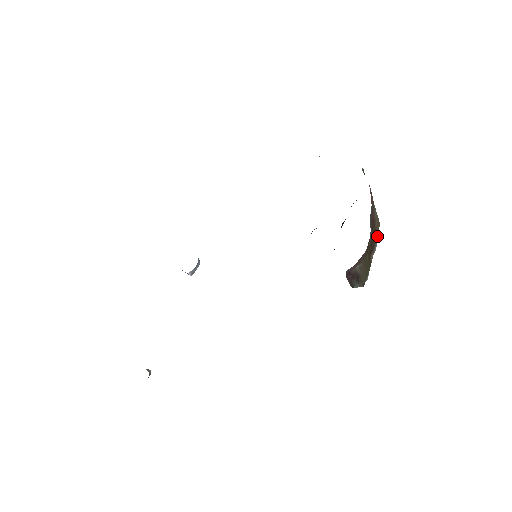
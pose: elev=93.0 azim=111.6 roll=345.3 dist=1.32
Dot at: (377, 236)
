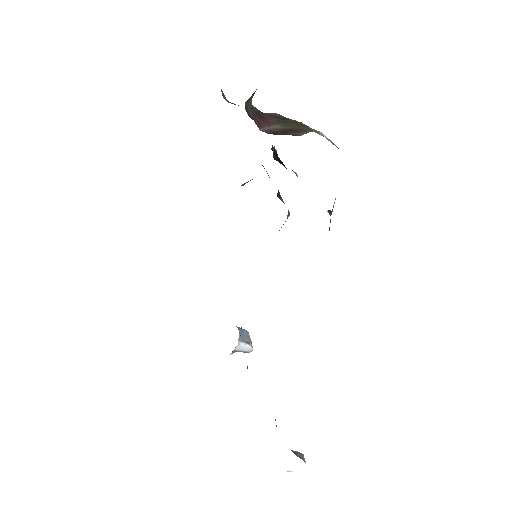
Dot at: occluded
